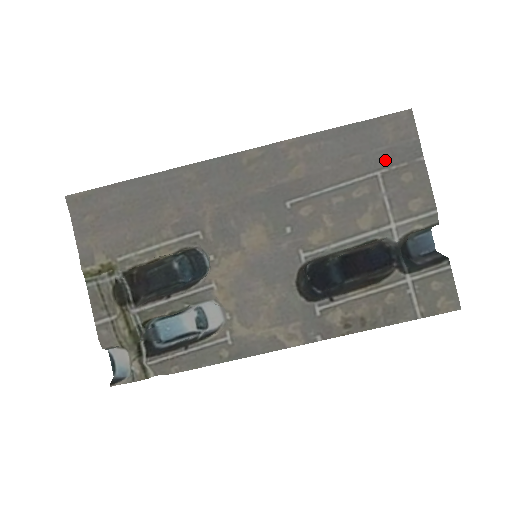
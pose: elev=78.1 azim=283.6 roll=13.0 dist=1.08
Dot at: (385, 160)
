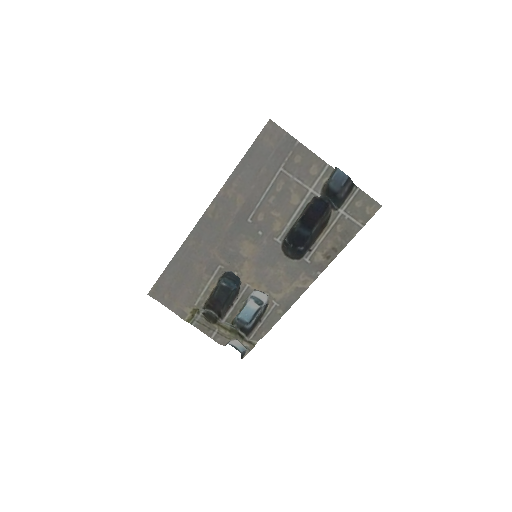
Dot at: (279, 159)
